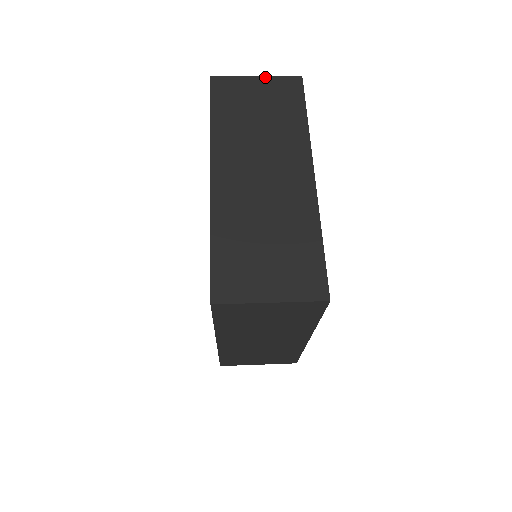
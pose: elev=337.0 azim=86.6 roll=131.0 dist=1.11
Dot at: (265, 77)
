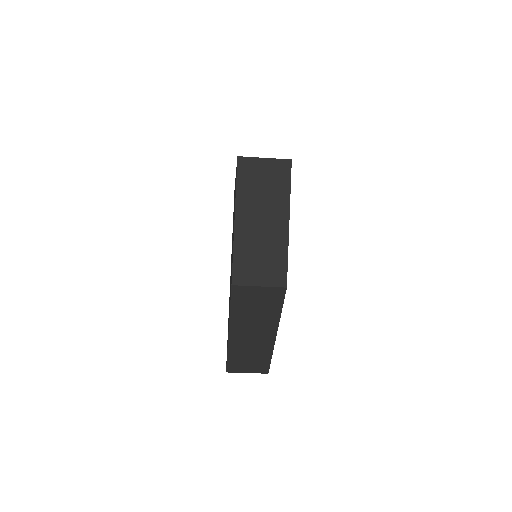
Dot at: occluded
